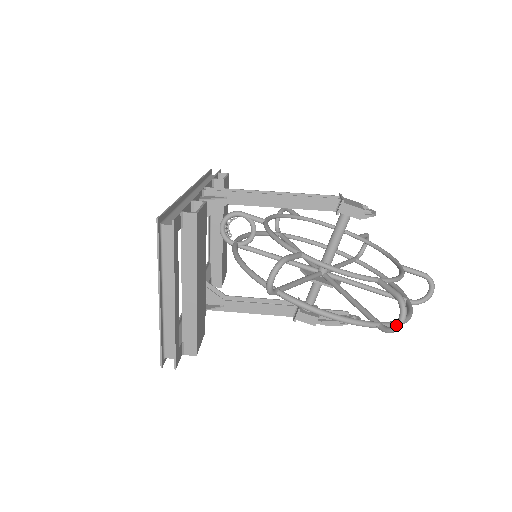
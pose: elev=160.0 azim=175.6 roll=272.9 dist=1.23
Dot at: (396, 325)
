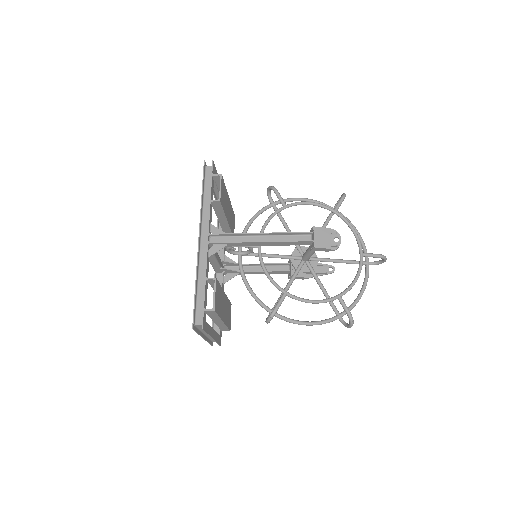
Dot at: (347, 327)
